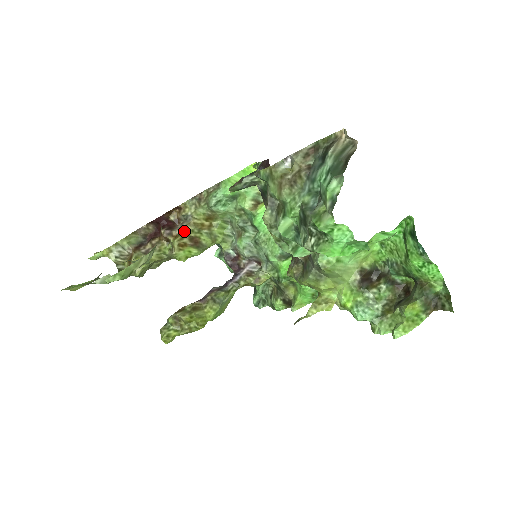
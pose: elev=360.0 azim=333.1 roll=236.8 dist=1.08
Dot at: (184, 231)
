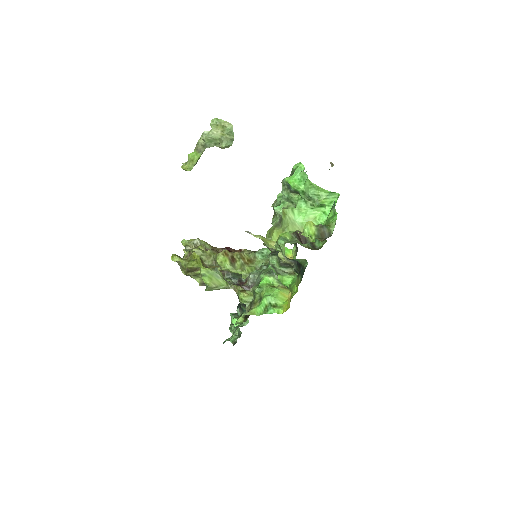
Dot at: (233, 253)
